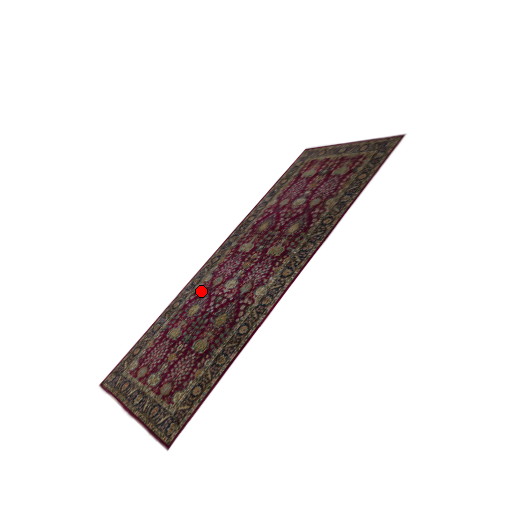
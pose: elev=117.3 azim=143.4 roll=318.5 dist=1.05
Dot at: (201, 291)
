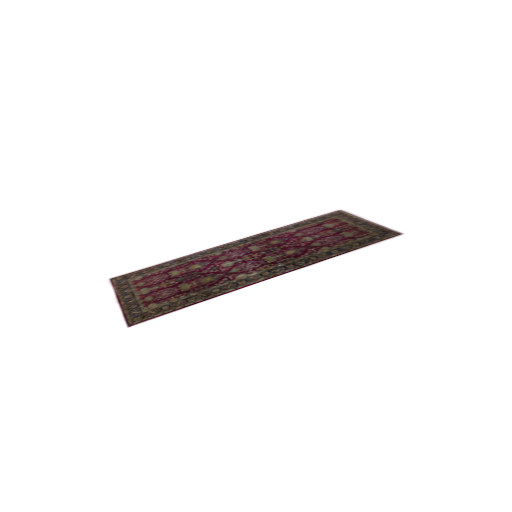
Dot at: (208, 258)
